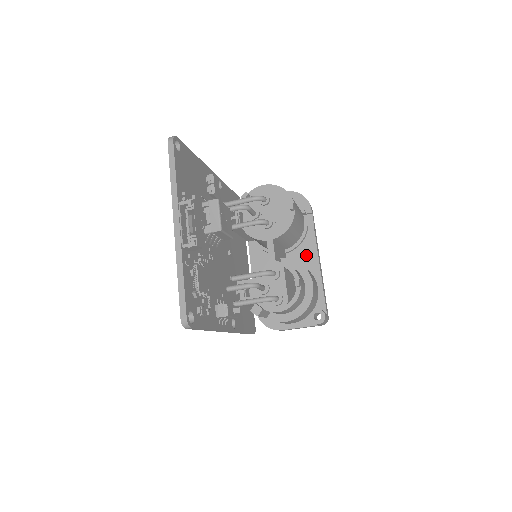
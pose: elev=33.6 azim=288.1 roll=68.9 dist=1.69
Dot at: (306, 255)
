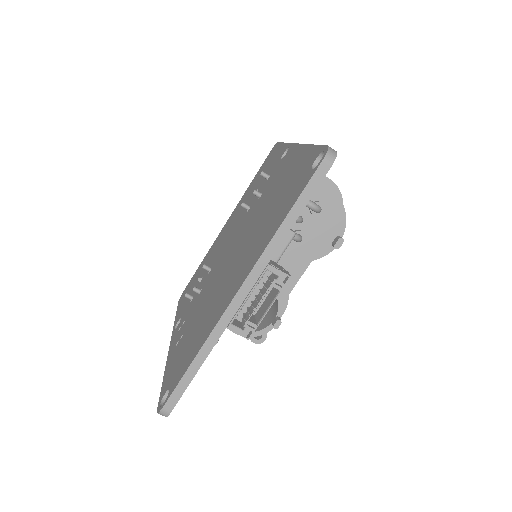
Dot at: (293, 263)
